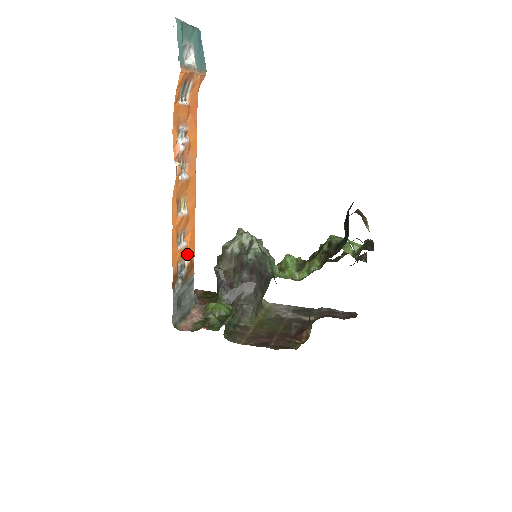
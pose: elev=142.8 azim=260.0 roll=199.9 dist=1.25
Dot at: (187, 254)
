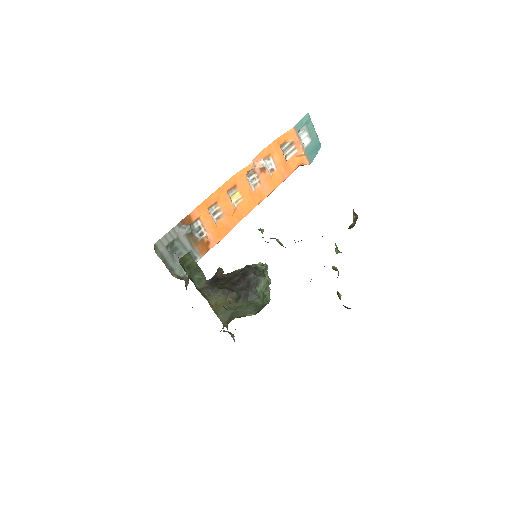
Dot at: (210, 232)
